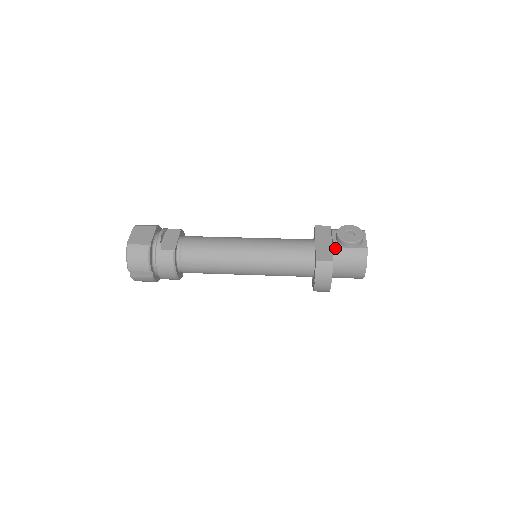
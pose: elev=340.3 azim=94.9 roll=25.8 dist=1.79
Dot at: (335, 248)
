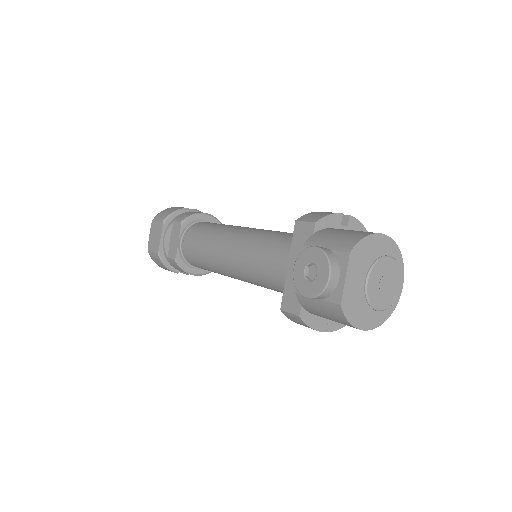
Dot at: (297, 294)
